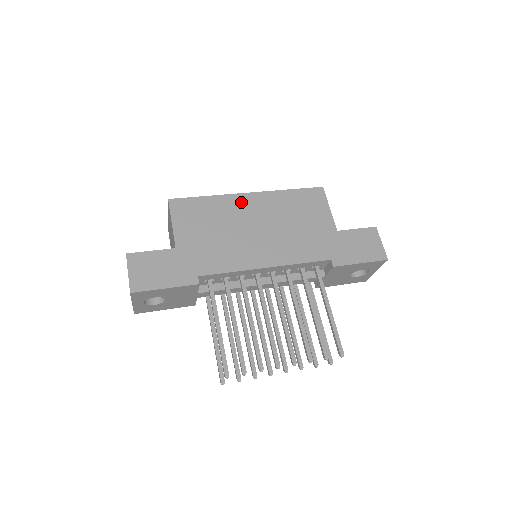
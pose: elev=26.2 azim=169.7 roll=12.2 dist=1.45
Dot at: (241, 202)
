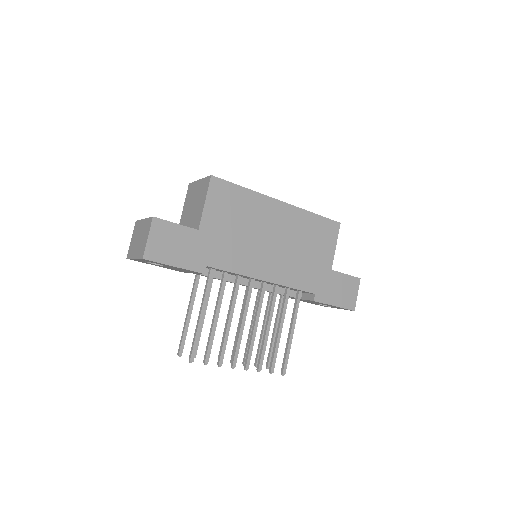
Dot at: (271, 208)
